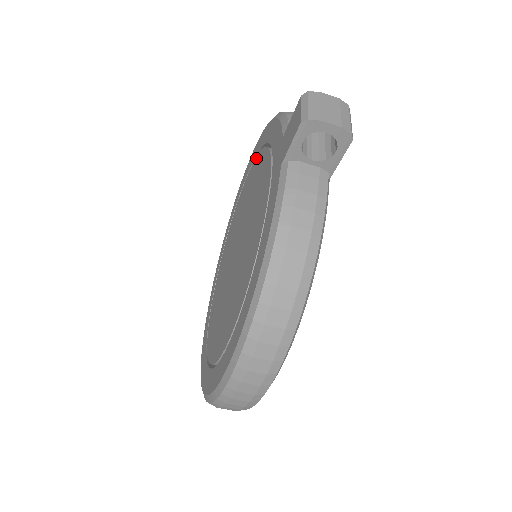
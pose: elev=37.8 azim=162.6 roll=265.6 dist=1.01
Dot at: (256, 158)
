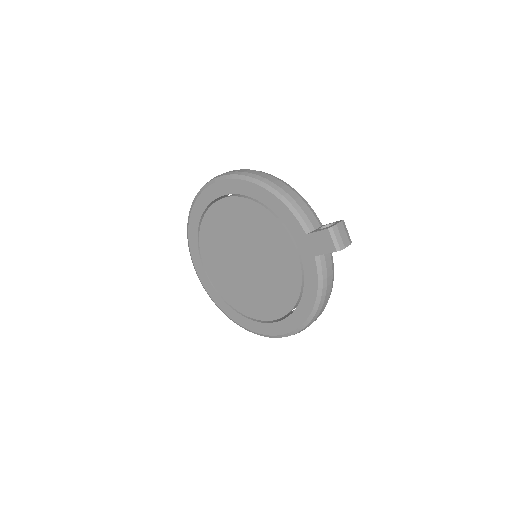
Dot at: (244, 199)
